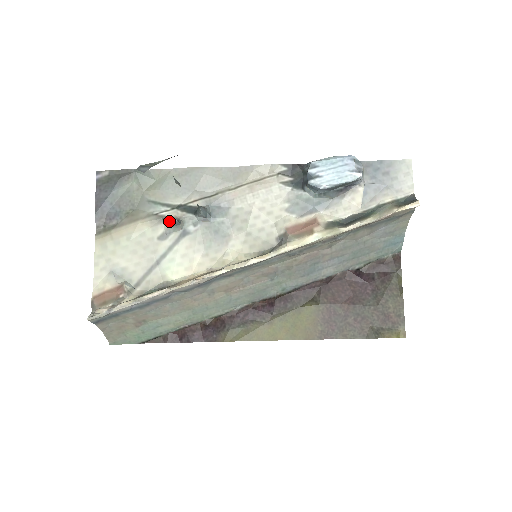
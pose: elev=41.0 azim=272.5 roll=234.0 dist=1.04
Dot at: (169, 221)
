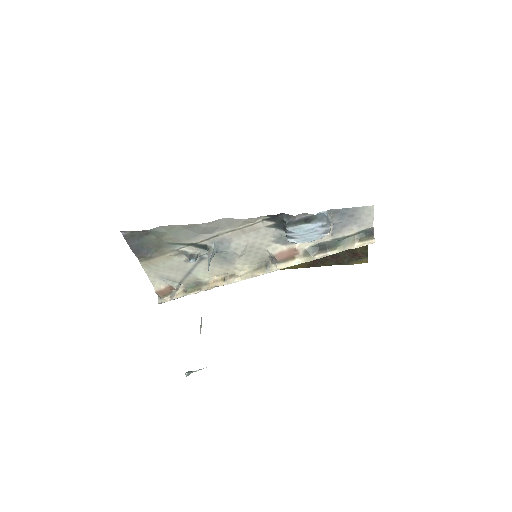
Dot at: occluded
